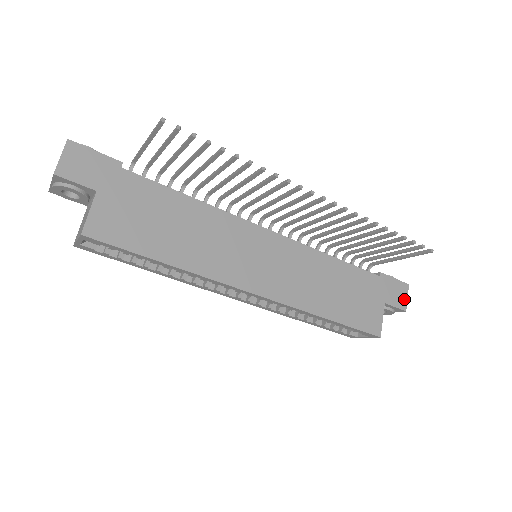
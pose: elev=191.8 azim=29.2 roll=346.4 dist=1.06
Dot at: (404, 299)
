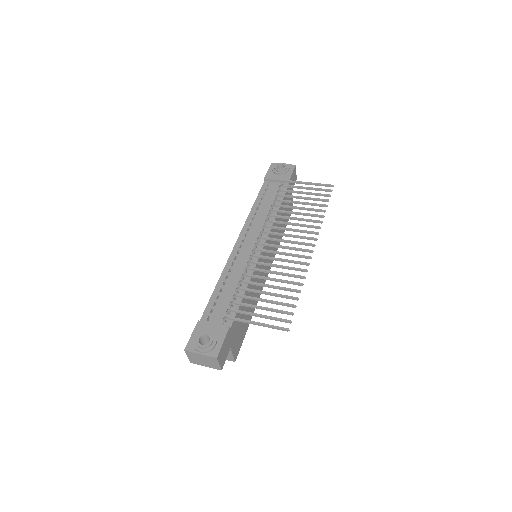
Dot at: (296, 176)
